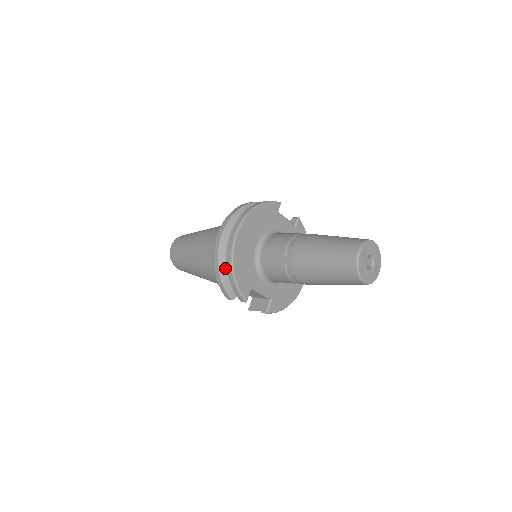
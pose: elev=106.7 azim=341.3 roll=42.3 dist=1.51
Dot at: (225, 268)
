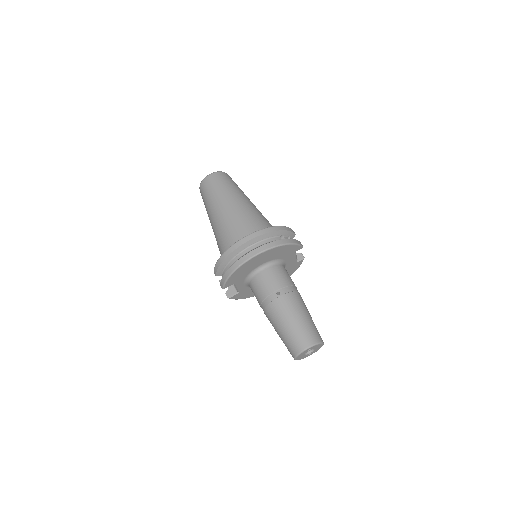
Dot at: (230, 260)
